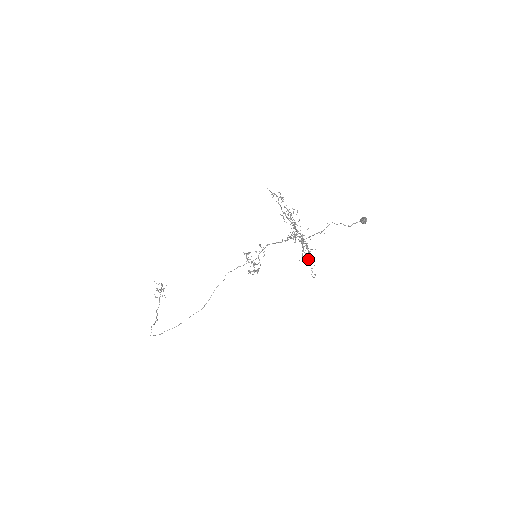
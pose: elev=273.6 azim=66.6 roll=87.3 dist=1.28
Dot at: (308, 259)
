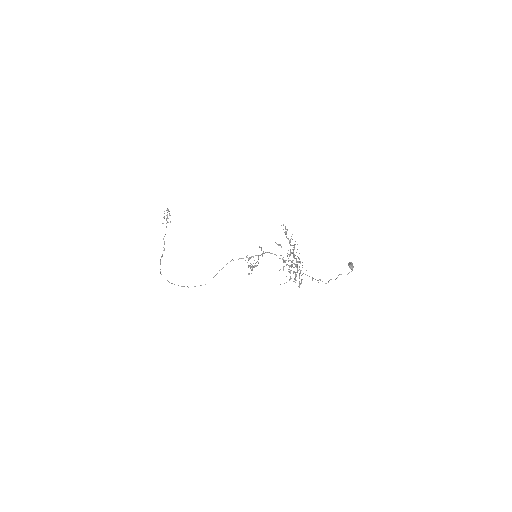
Dot at: (299, 273)
